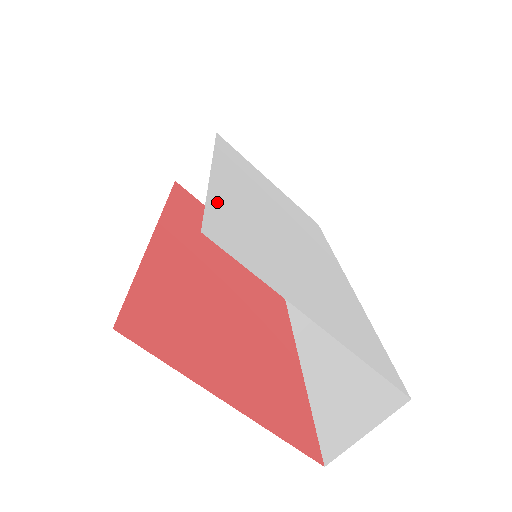
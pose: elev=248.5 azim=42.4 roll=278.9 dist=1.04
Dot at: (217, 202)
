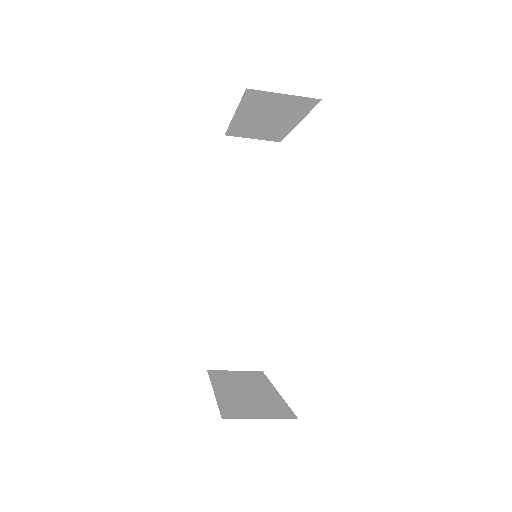
Dot at: occluded
